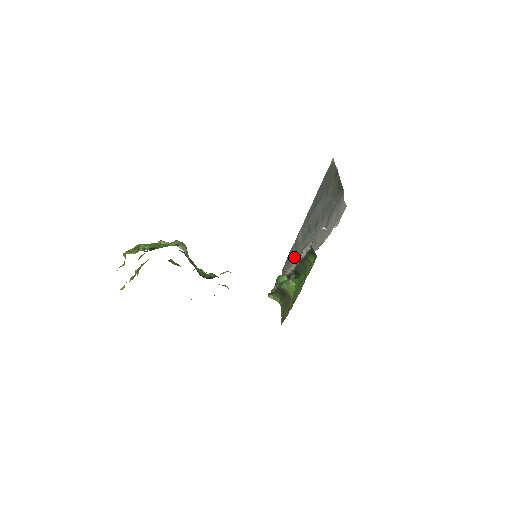
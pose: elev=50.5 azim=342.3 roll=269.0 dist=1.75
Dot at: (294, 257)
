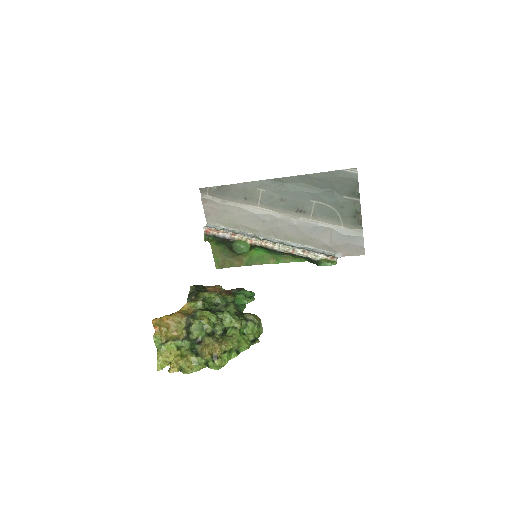
Dot at: (240, 202)
